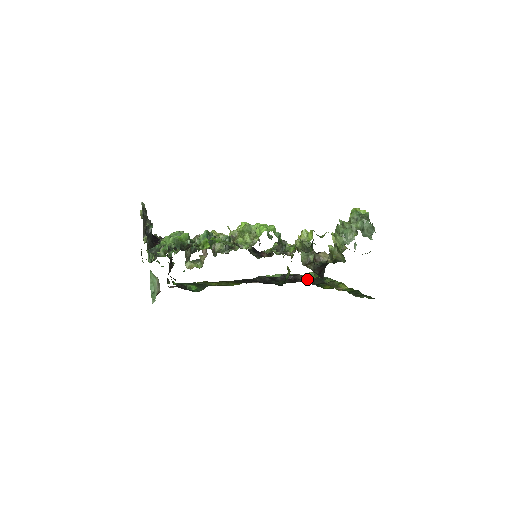
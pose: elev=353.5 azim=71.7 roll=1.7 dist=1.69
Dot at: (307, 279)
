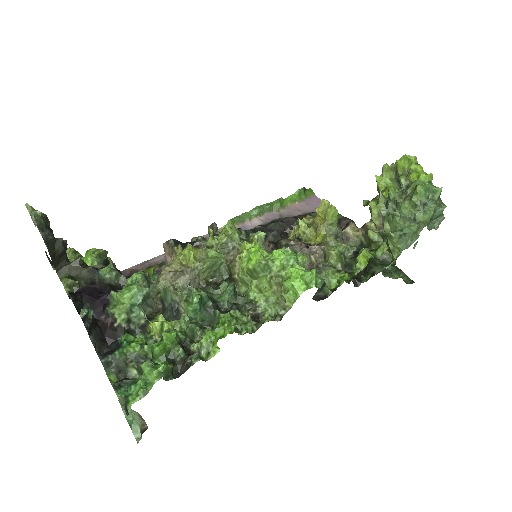
Dot at: occluded
